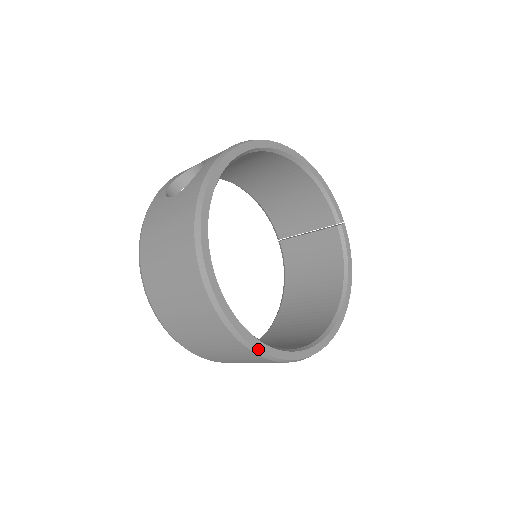
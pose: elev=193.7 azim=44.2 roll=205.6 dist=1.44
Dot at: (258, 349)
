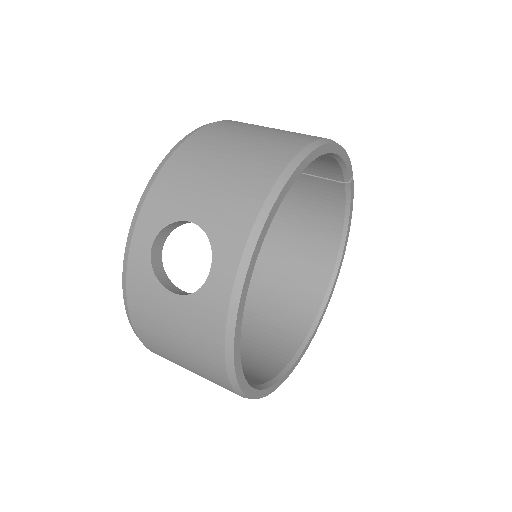
Dot at: occluded
